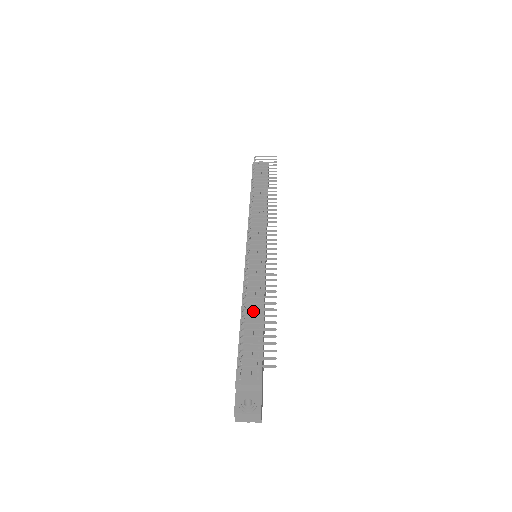
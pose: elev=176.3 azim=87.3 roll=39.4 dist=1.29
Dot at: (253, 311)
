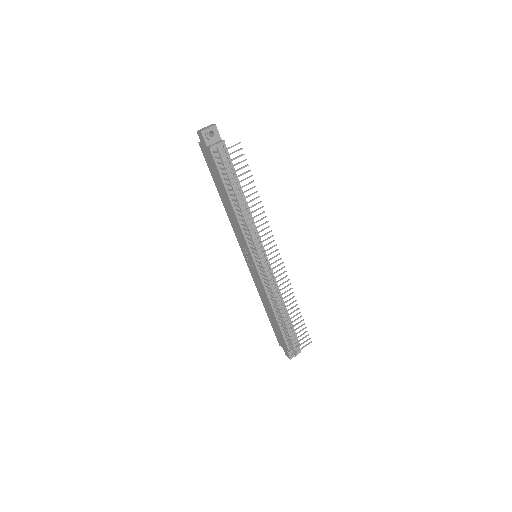
Dot at: occluded
